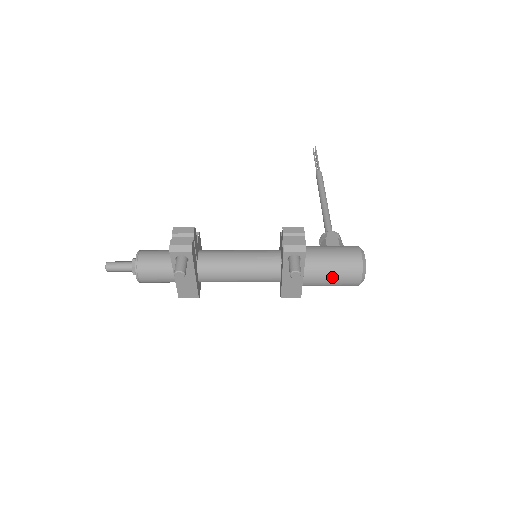
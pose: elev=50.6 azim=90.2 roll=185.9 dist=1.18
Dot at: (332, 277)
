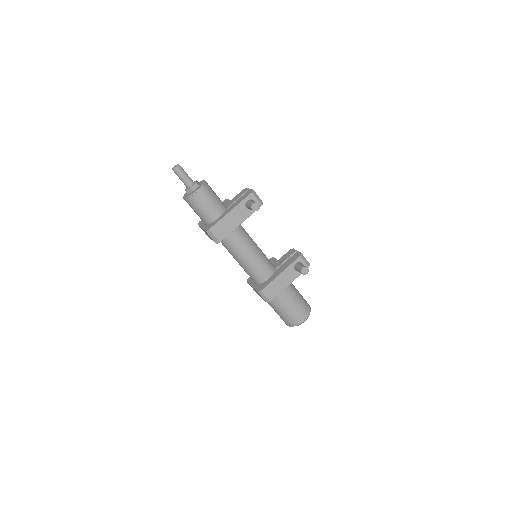
Dot at: (295, 303)
